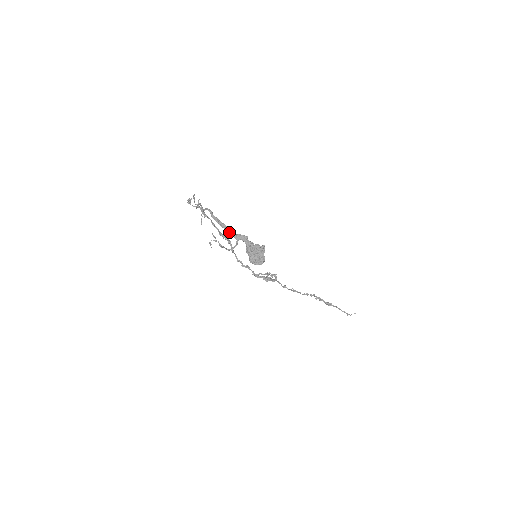
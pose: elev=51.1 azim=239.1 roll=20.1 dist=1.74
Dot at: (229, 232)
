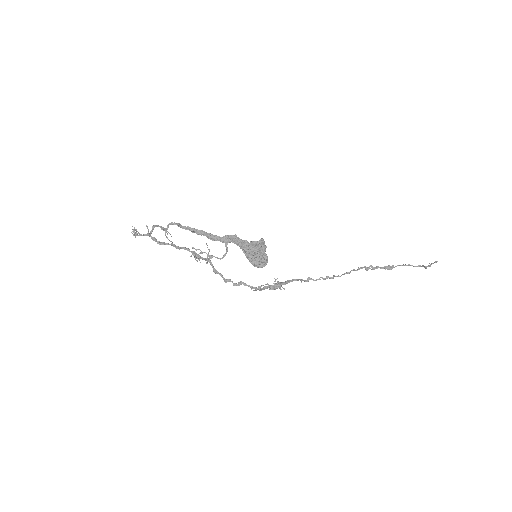
Dot at: (212, 238)
